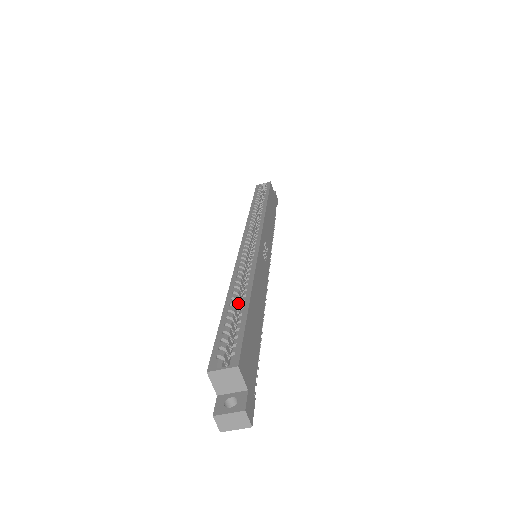
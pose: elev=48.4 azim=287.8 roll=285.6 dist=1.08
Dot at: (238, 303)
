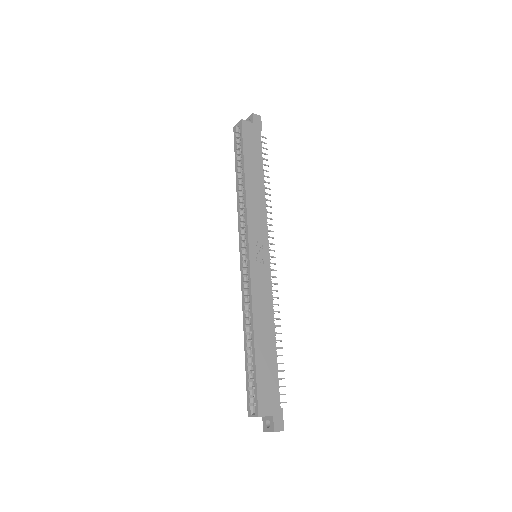
Dot at: occluded
